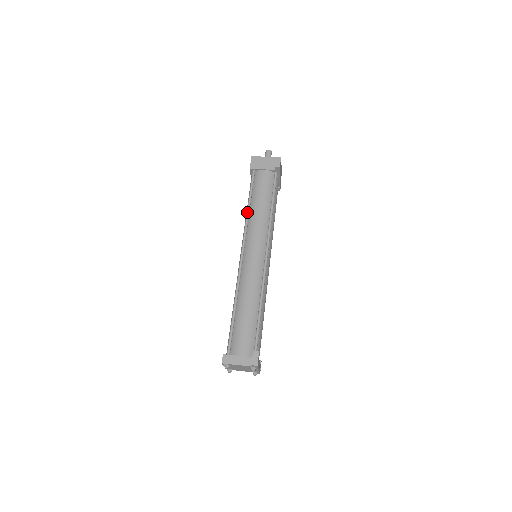
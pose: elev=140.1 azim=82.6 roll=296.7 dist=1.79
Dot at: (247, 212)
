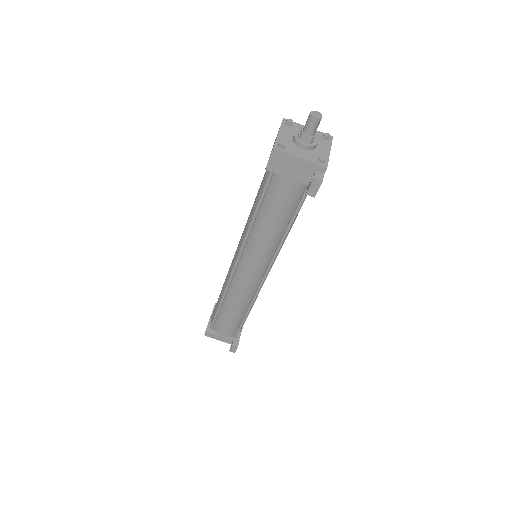
Dot at: (249, 226)
